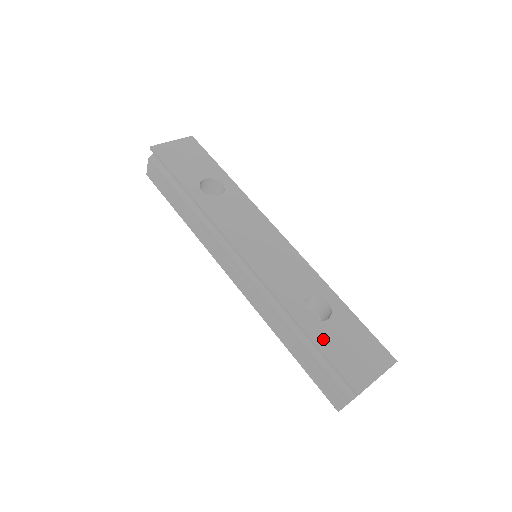
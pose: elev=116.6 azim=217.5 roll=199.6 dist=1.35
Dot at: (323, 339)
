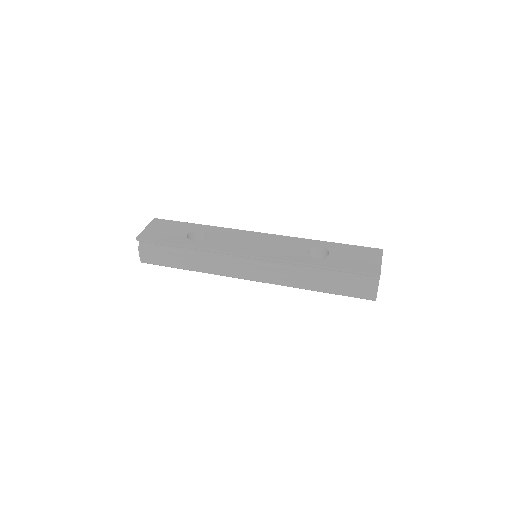
Dot at: (337, 264)
